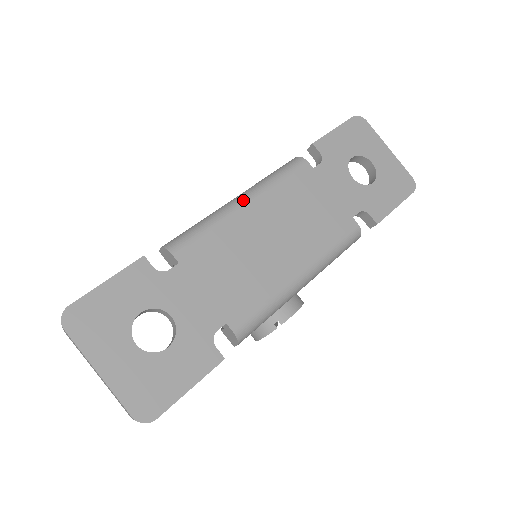
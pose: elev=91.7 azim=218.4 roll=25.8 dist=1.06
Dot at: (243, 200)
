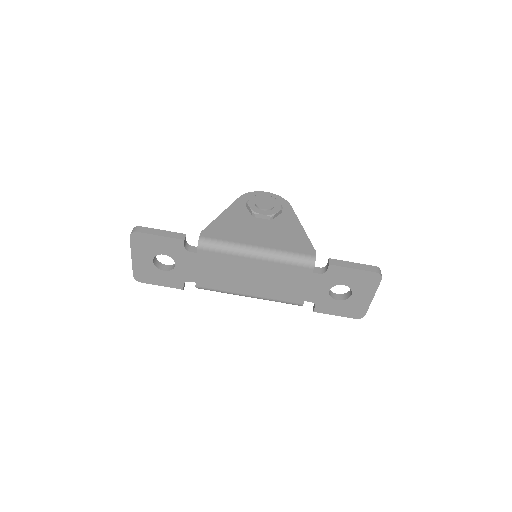
Dot at: (256, 256)
